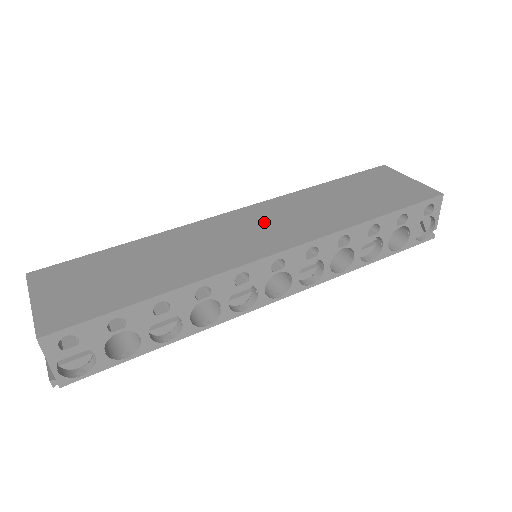
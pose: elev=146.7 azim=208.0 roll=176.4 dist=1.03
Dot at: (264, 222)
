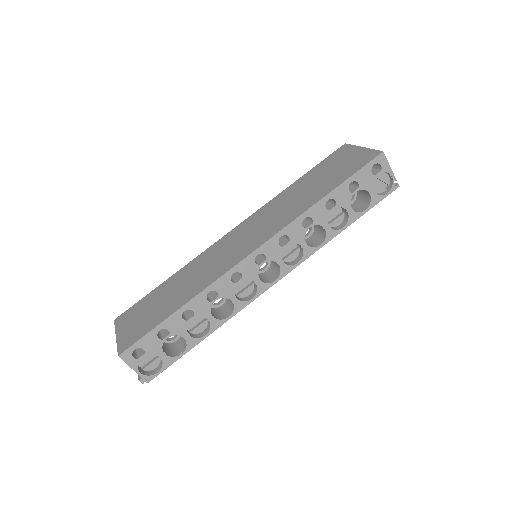
Dot at: (250, 230)
